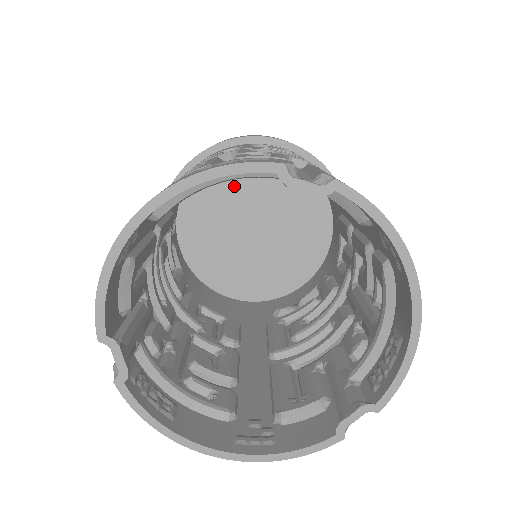
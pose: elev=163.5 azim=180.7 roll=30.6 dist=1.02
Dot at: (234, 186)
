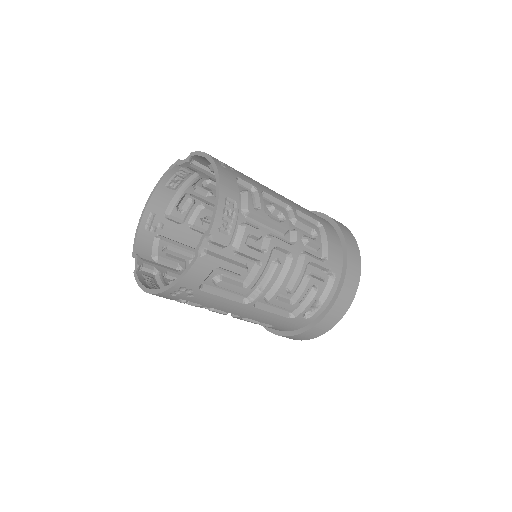
Dot at: occluded
